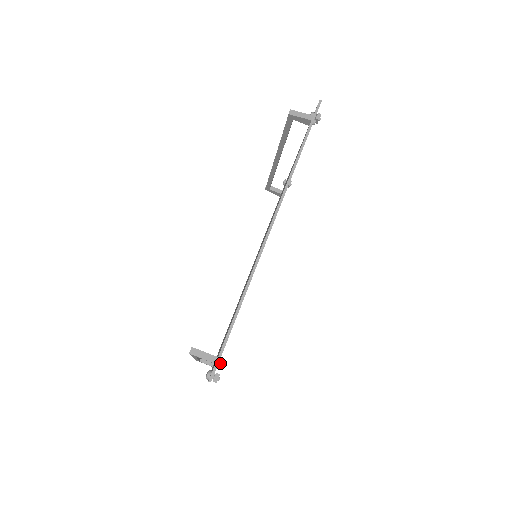
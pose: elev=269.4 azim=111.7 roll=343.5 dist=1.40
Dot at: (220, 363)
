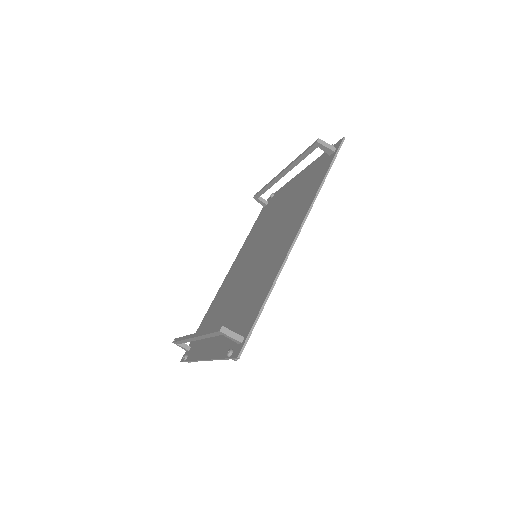
Dot at: occluded
